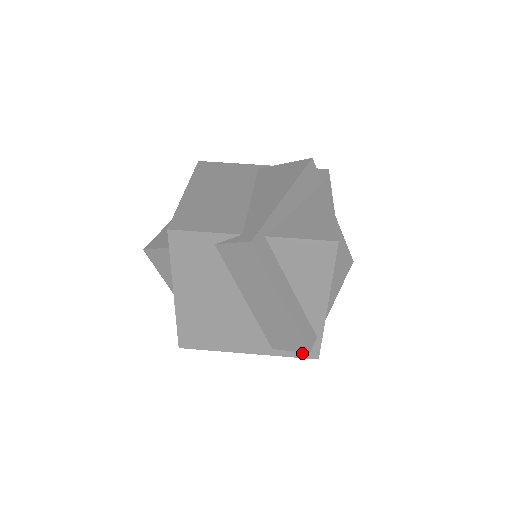
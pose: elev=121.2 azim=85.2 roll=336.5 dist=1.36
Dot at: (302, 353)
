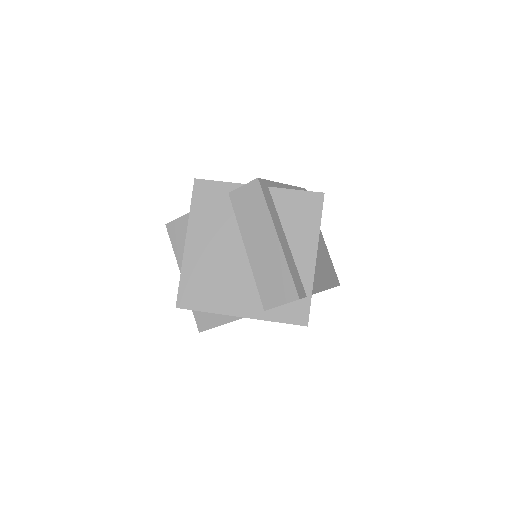
Dot at: (292, 317)
